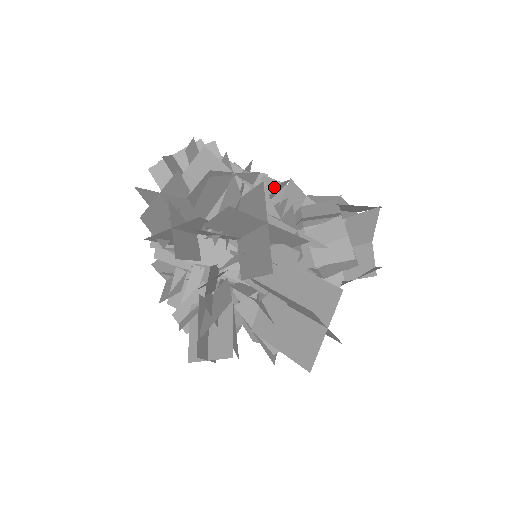
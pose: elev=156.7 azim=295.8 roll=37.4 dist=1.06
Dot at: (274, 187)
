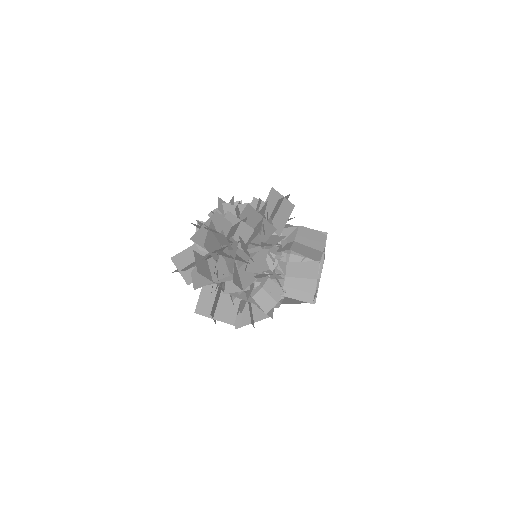
Dot at: (261, 258)
